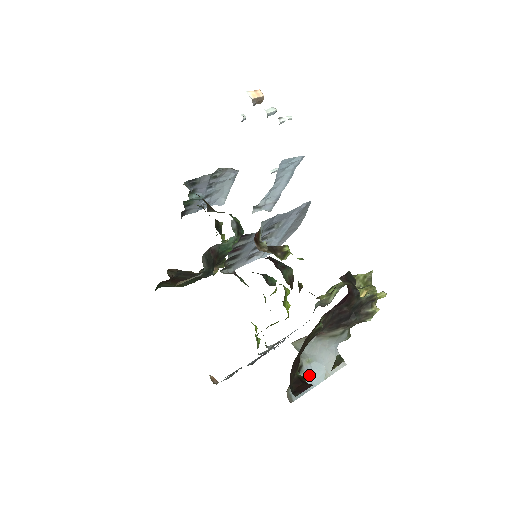
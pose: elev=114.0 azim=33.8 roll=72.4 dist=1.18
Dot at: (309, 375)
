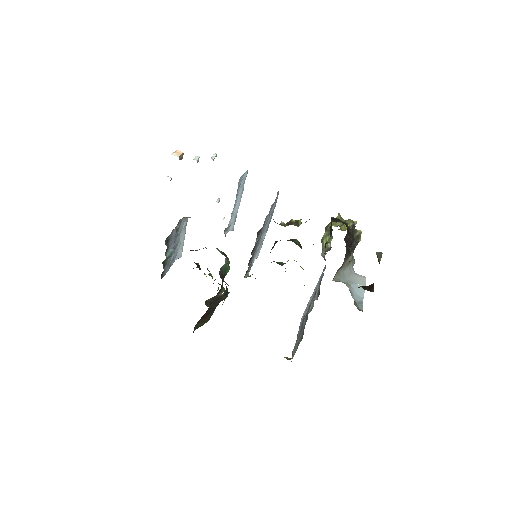
Dot at: (355, 294)
